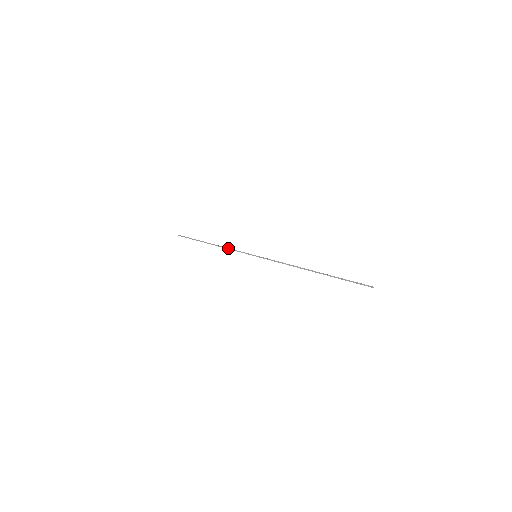
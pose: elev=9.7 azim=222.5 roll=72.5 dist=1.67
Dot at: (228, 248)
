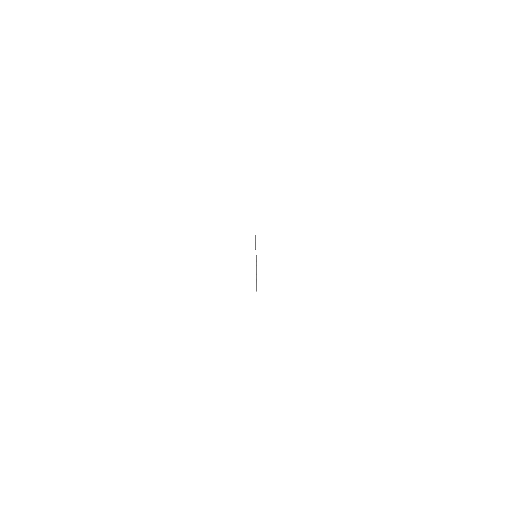
Dot at: (255, 248)
